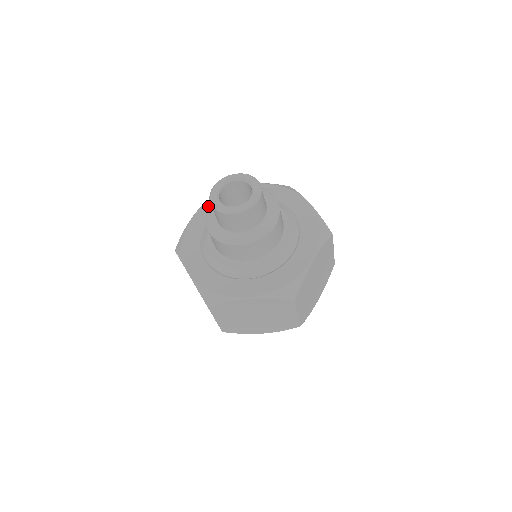
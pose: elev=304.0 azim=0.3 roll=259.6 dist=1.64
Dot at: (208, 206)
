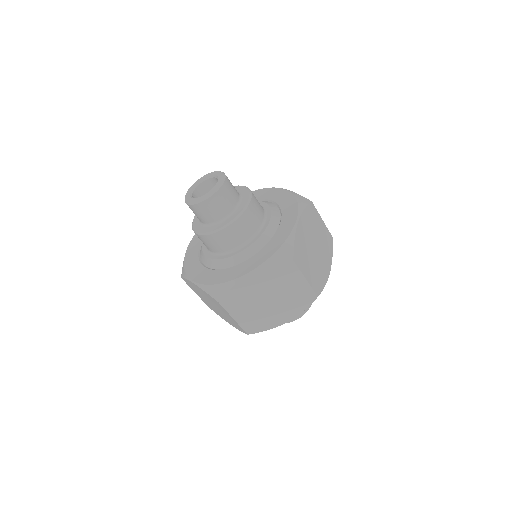
Dot at: occluded
